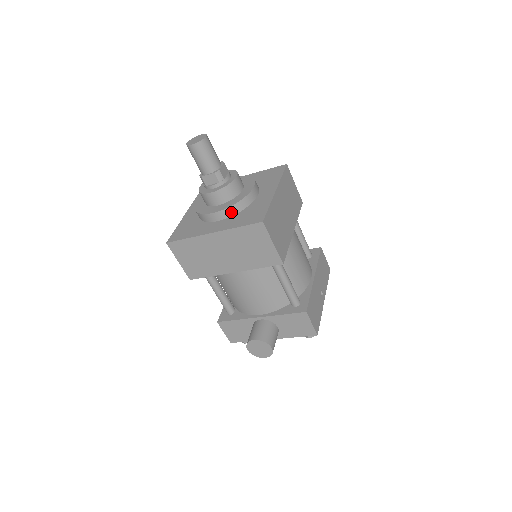
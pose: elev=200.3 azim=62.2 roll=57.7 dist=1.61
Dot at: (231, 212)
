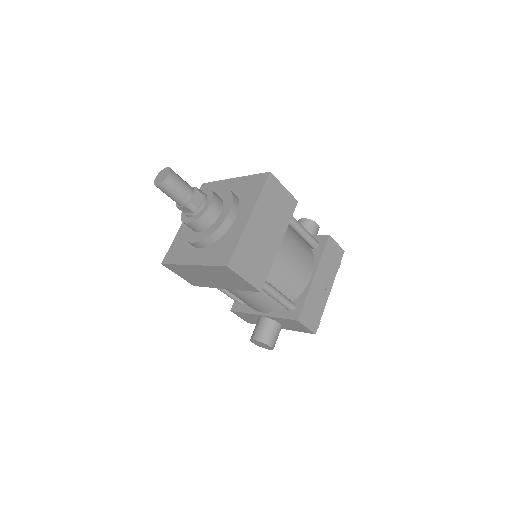
Dot at: (208, 242)
